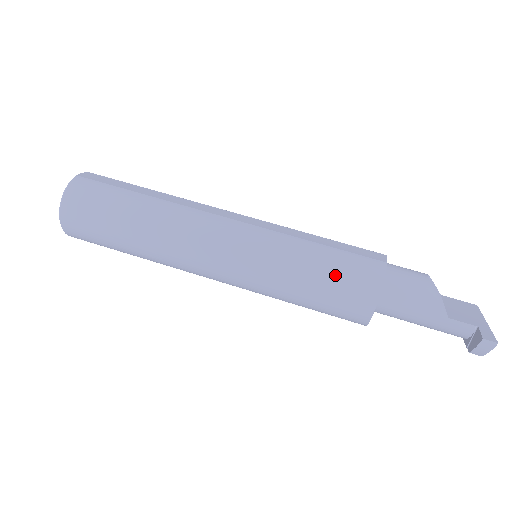
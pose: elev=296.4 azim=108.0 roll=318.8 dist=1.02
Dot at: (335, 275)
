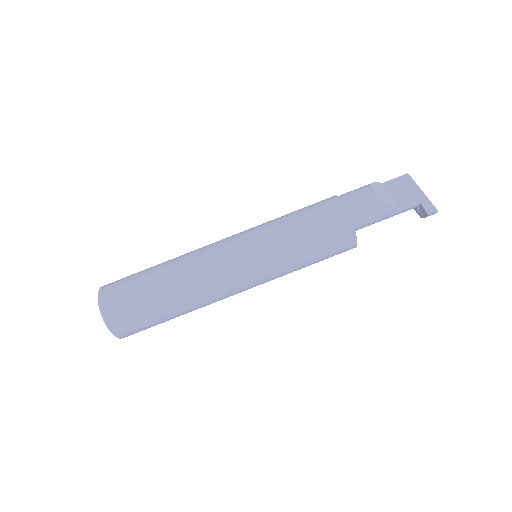
Dot at: (322, 245)
